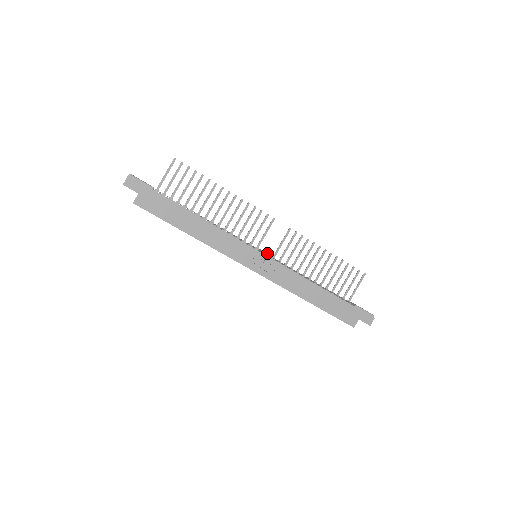
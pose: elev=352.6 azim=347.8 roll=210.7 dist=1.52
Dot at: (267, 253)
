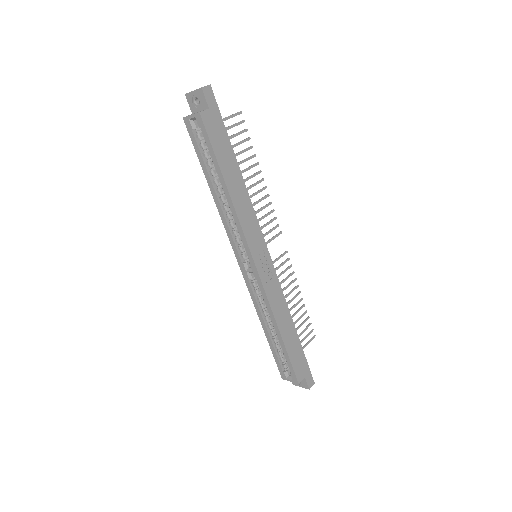
Dot at: (270, 258)
